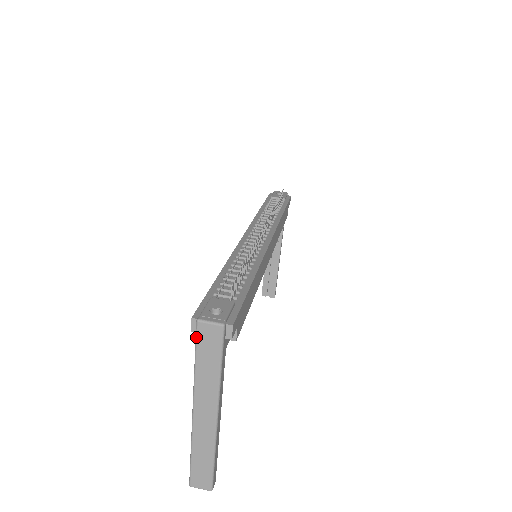
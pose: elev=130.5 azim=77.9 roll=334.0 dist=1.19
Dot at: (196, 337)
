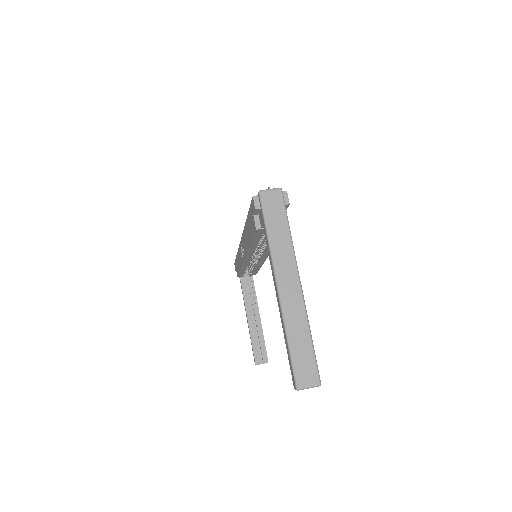
Dot at: (262, 207)
